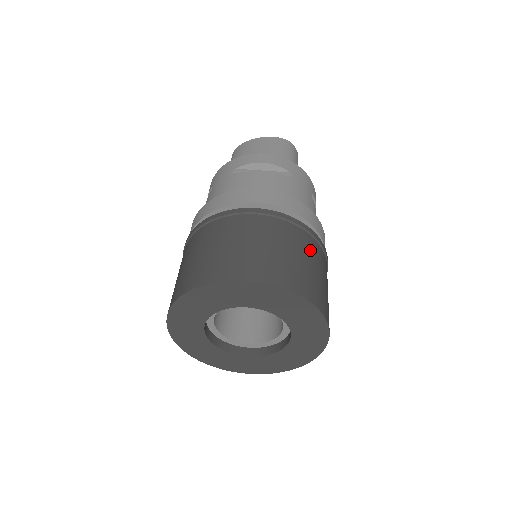
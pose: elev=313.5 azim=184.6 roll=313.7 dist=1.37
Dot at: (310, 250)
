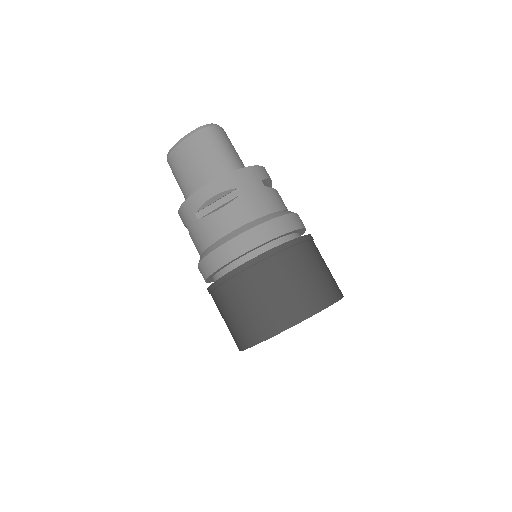
Dot at: (299, 263)
